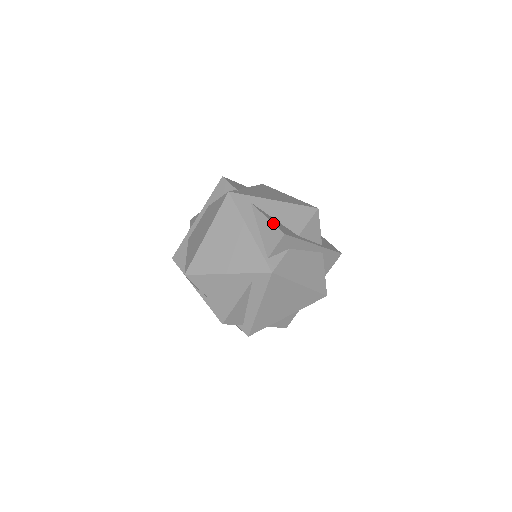
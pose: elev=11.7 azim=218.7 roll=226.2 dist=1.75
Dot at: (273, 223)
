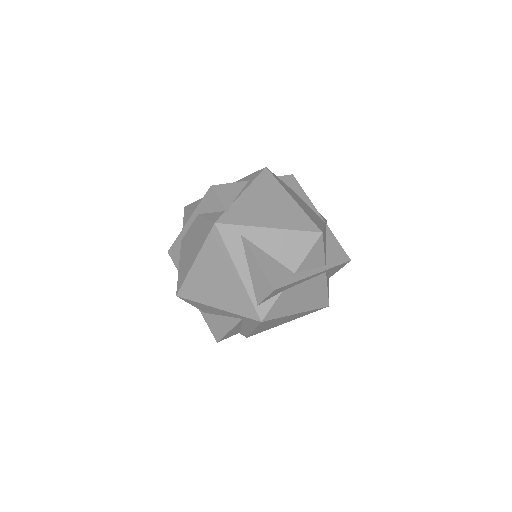
Dot at: (263, 271)
